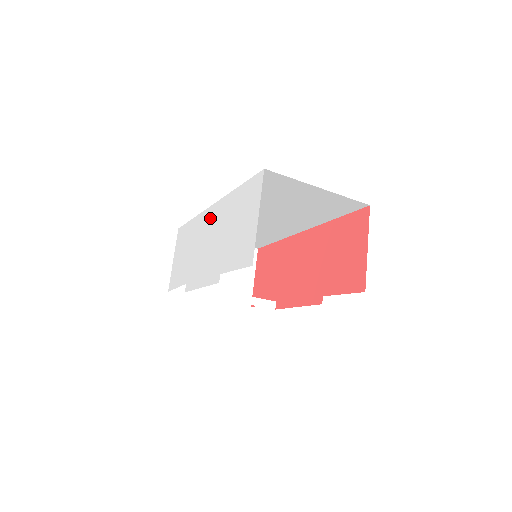
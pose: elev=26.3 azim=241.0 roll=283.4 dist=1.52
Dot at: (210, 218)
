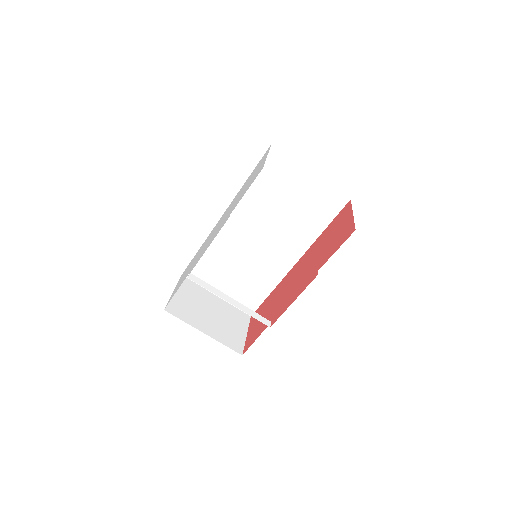
Dot at: (220, 220)
